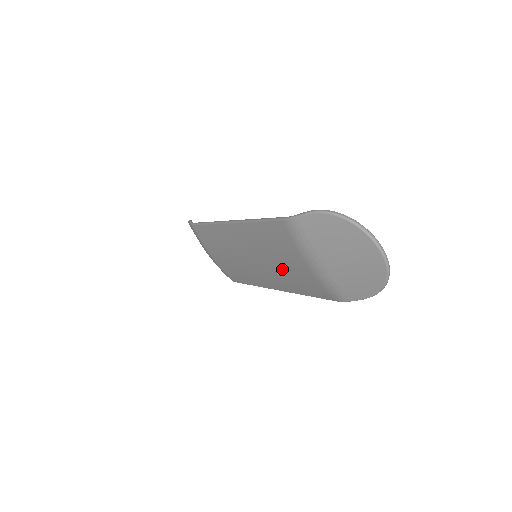
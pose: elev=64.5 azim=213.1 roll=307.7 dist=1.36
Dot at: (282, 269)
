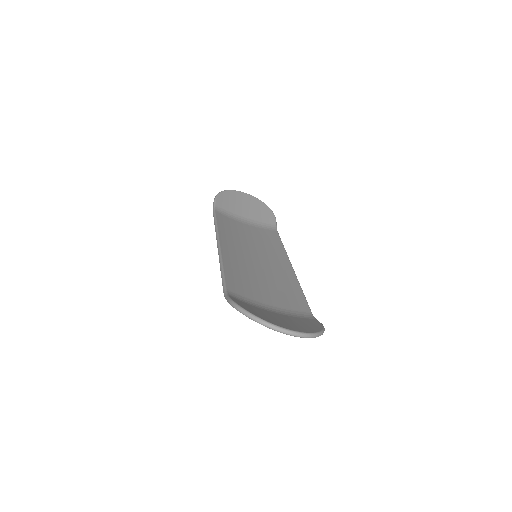
Dot at: occluded
